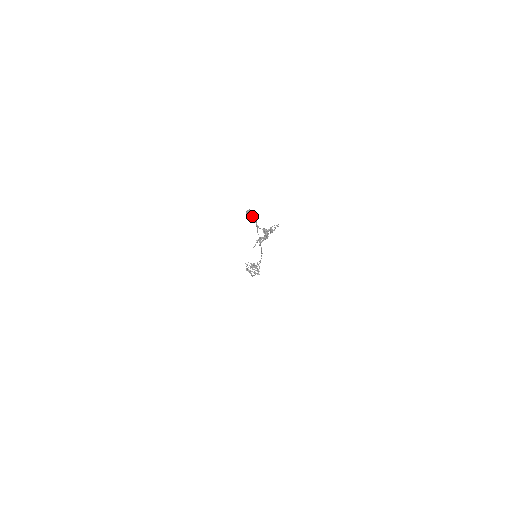
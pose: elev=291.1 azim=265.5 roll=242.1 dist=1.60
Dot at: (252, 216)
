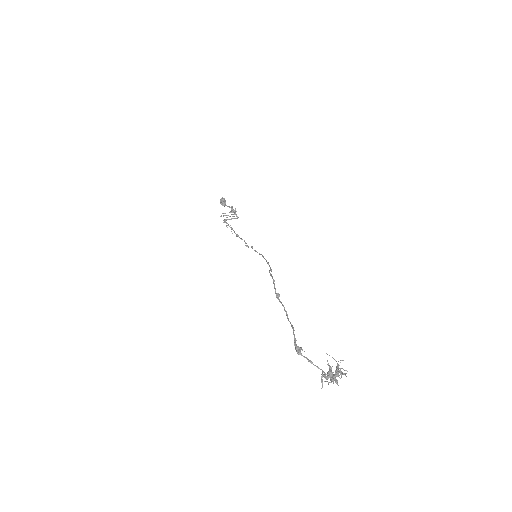
Dot at: occluded
